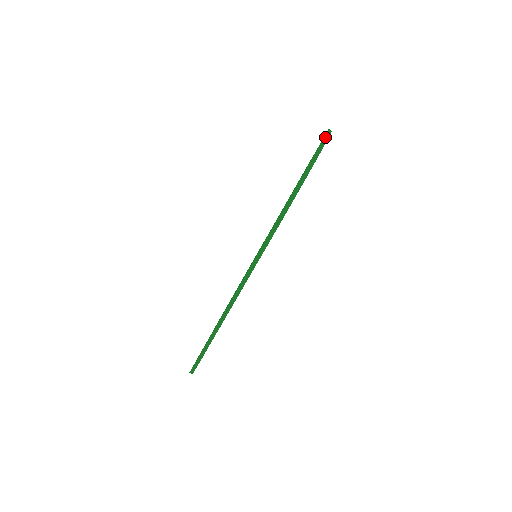
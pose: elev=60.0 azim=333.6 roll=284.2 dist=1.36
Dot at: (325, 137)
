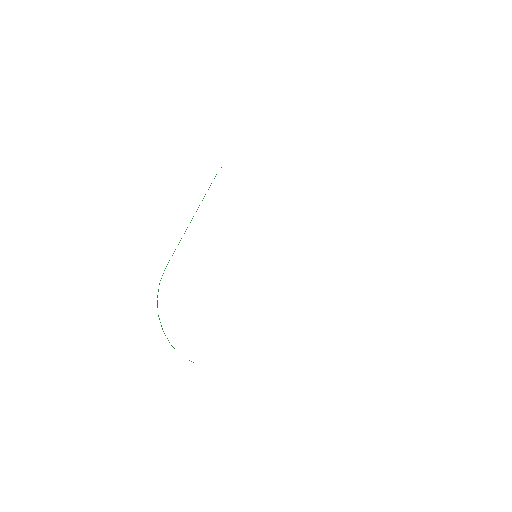
Dot at: occluded
